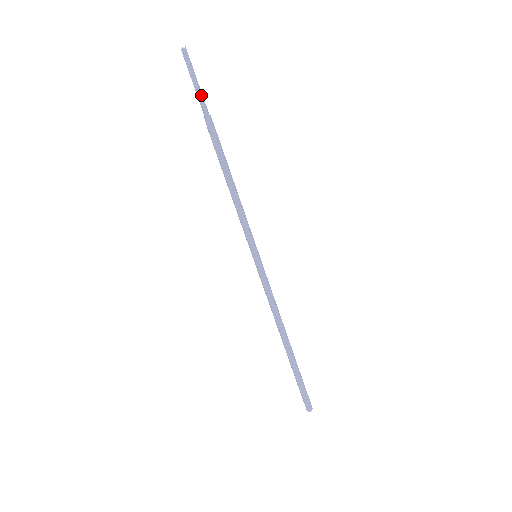
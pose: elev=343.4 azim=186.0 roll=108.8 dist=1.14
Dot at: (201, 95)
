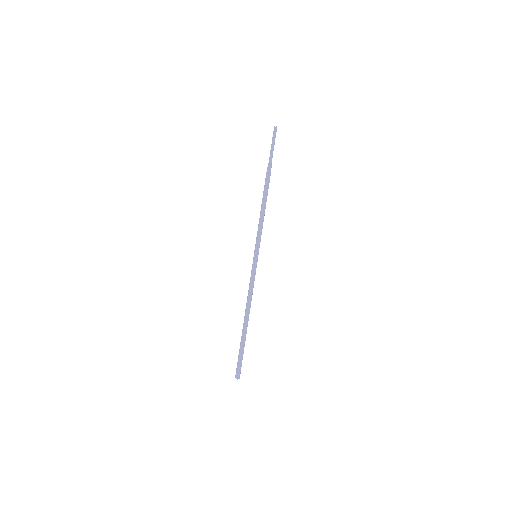
Dot at: (272, 152)
